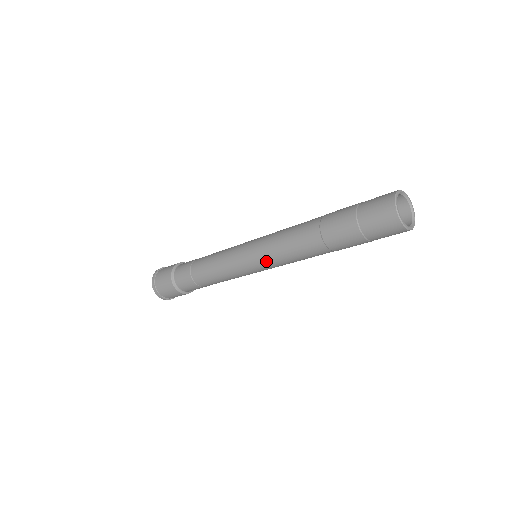
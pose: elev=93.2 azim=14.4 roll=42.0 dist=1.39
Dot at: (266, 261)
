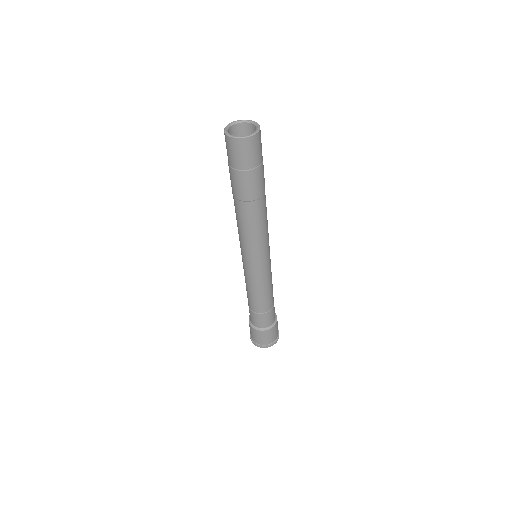
Dot at: occluded
